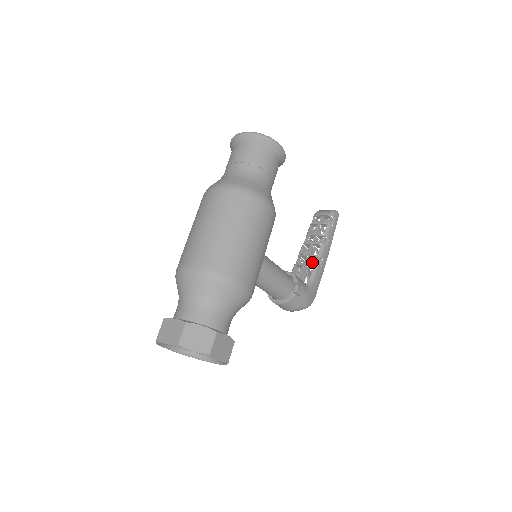
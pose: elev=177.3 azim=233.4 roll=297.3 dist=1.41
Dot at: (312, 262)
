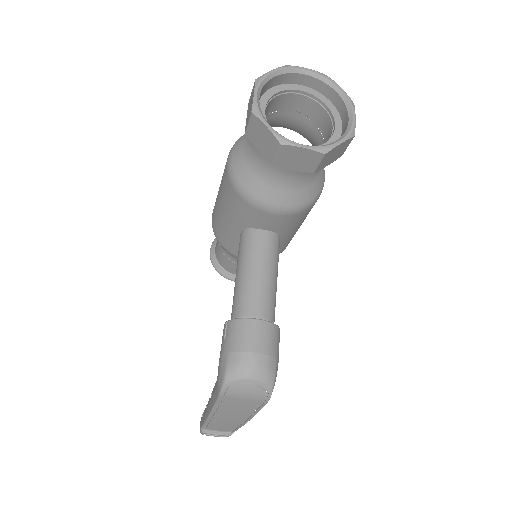
Dot at: occluded
